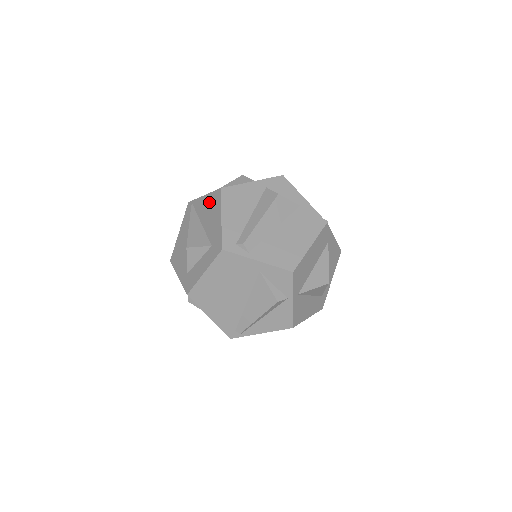
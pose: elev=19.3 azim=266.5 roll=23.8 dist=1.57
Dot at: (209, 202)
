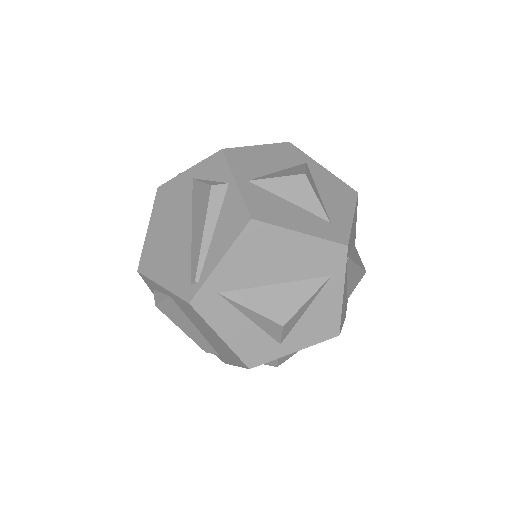
Dot at: occluded
